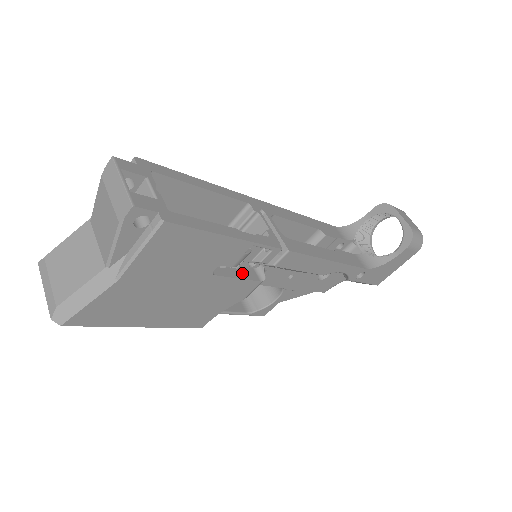
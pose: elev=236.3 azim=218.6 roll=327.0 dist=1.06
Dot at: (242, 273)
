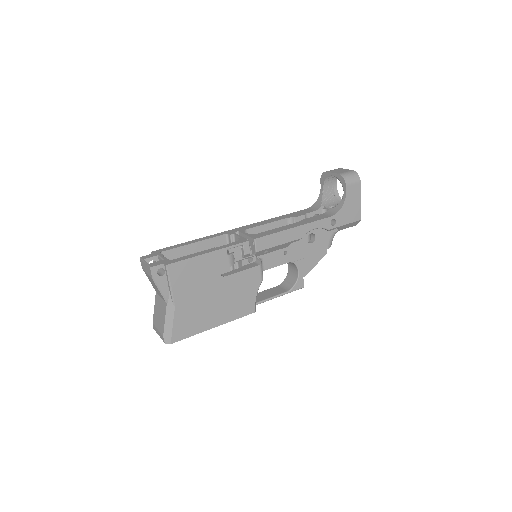
Dot at: (245, 268)
